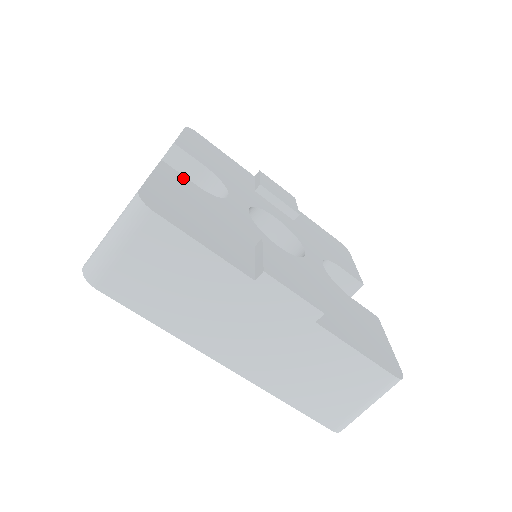
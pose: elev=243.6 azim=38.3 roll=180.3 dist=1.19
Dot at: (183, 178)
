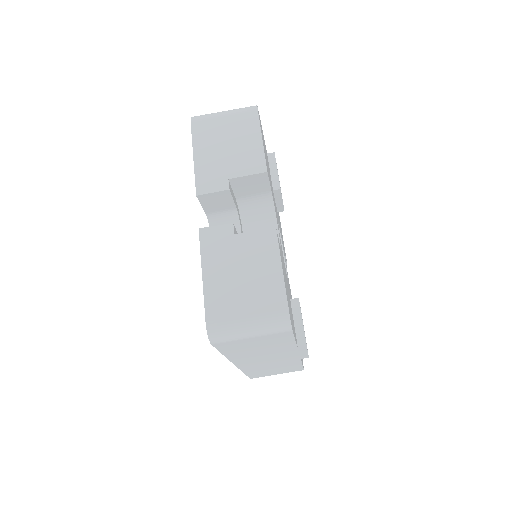
Dot at: (279, 244)
